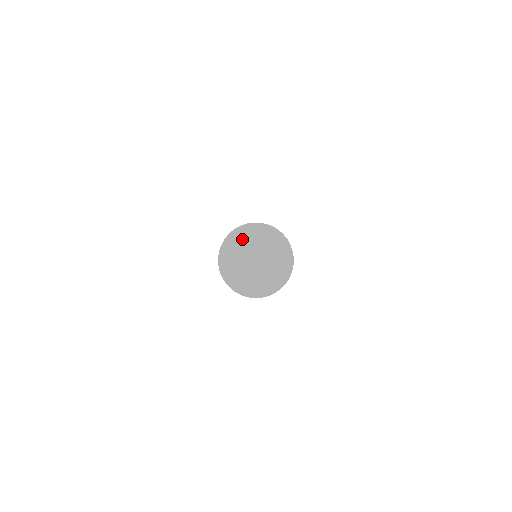
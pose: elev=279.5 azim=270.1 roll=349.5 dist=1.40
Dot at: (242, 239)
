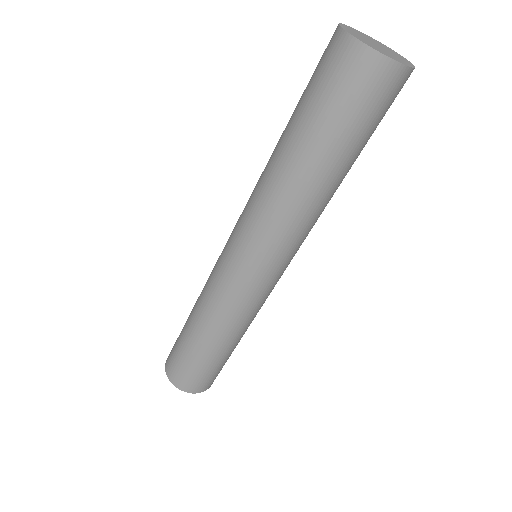
Dot at: (369, 37)
